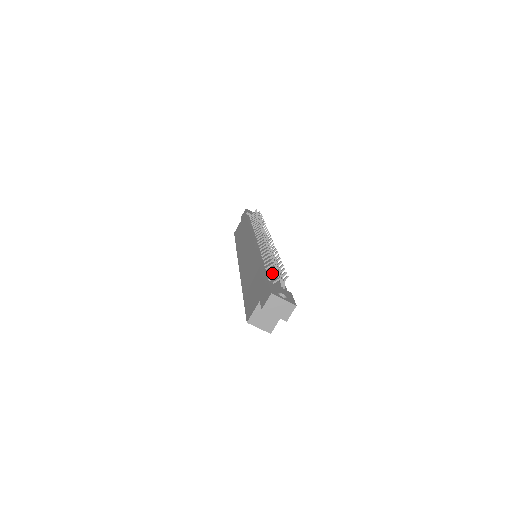
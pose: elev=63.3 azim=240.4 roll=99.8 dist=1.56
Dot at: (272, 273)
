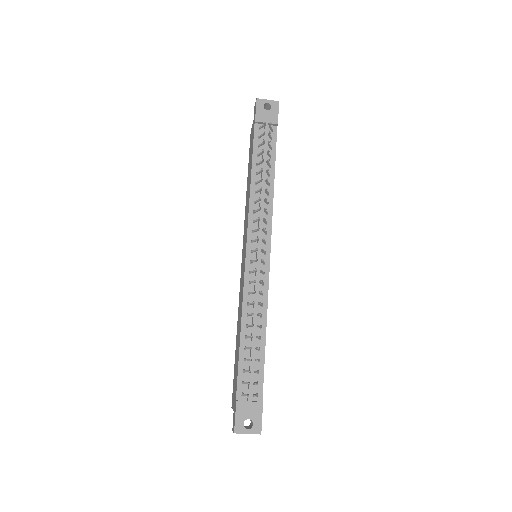
Dot at: (246, 372)
